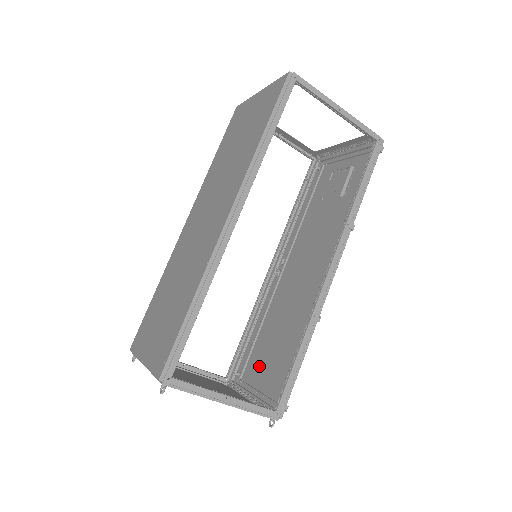
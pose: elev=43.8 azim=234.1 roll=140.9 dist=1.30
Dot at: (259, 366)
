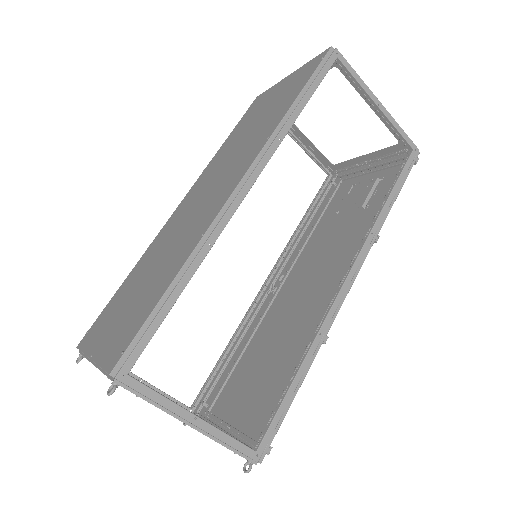
Dot at: (237, 396)
